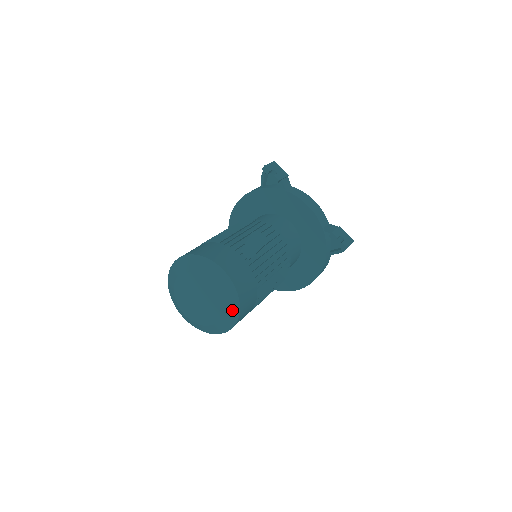
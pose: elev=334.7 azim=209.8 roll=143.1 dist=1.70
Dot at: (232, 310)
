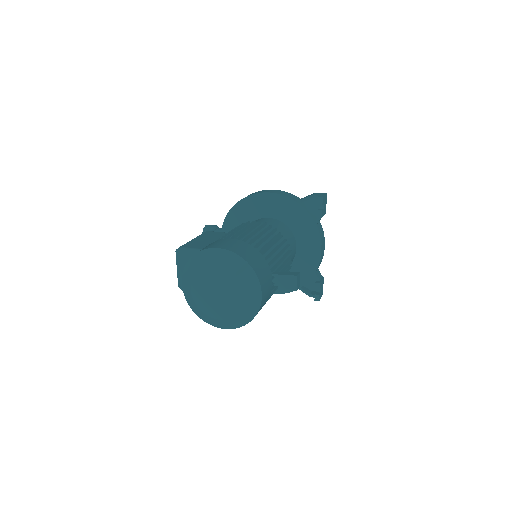
Dot at: (238, 322)
